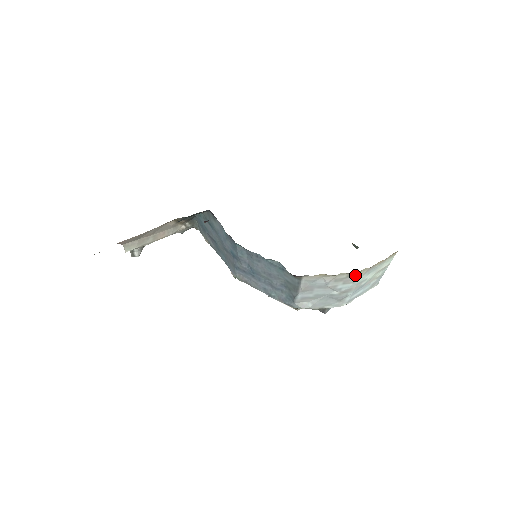
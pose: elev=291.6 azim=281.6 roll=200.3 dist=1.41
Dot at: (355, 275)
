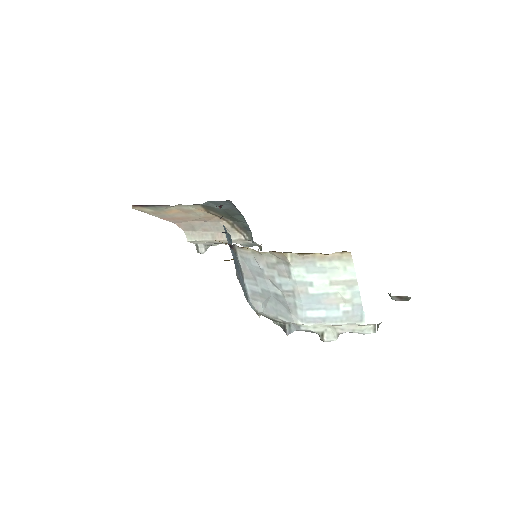
Dot at: (286, 262)
